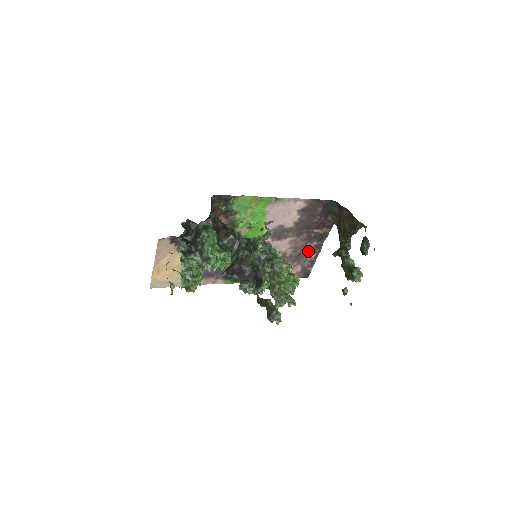
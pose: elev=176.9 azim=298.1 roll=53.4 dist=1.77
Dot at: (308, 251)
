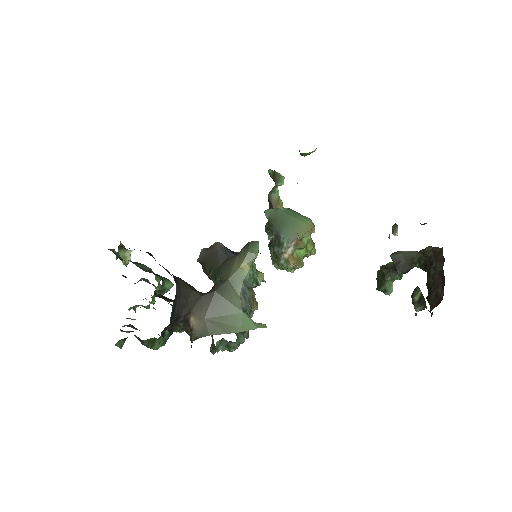
Dot at: occluded
